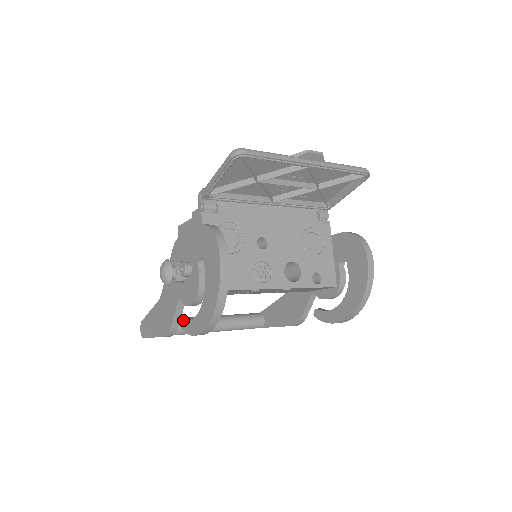
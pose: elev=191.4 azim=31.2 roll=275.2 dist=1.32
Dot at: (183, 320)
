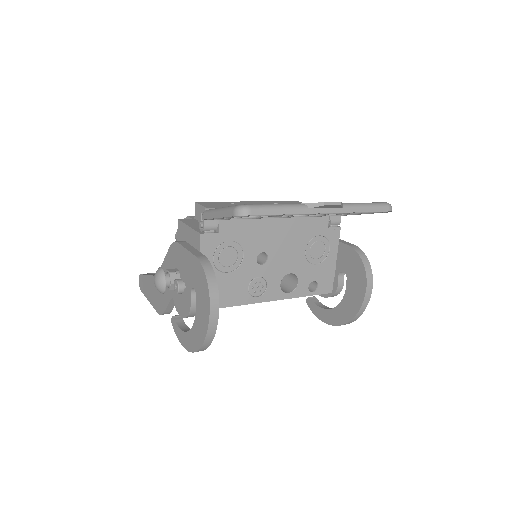
Dot at: (174, 321)
